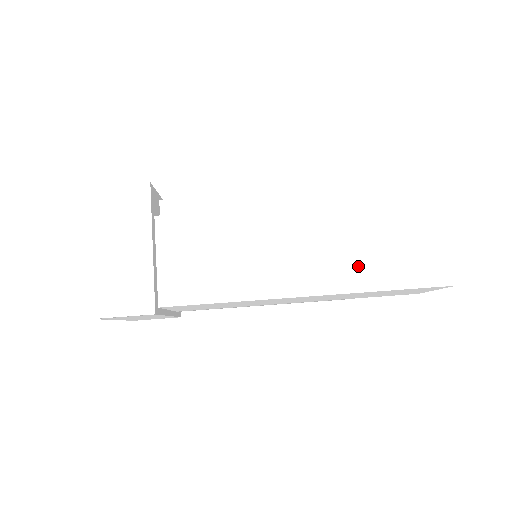
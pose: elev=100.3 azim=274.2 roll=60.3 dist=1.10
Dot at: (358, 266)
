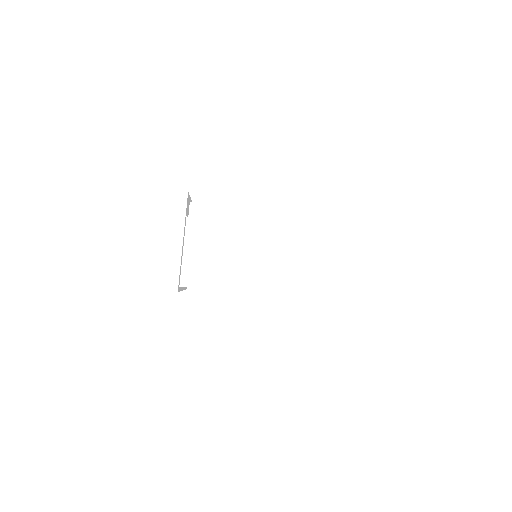
Dot at: (331, 281)
